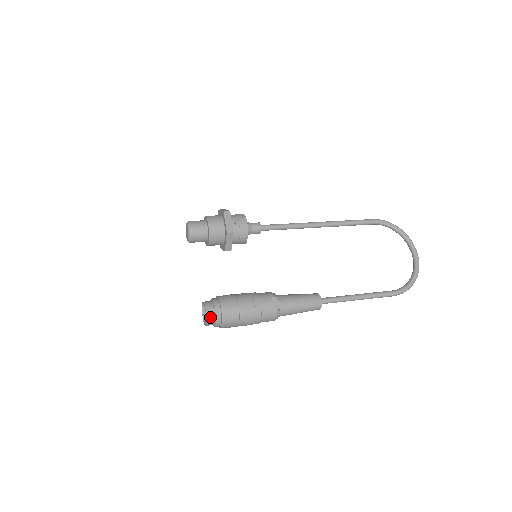
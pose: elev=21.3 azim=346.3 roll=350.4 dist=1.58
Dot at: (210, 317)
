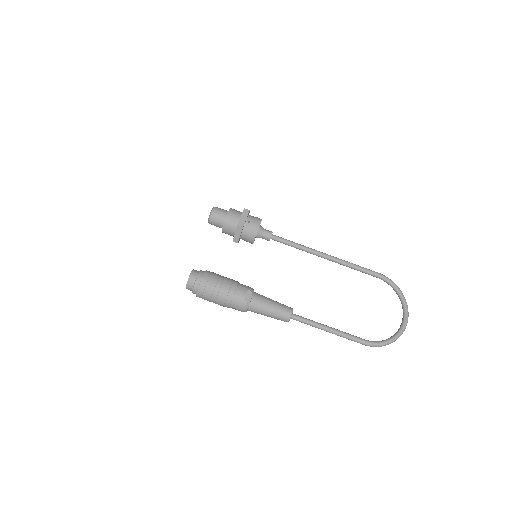
Dot at: (191, 282)
